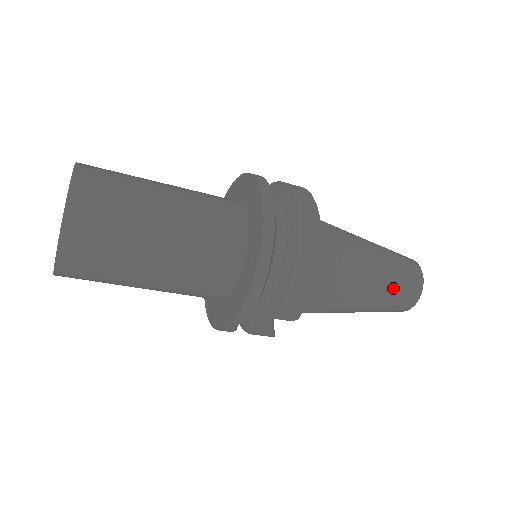
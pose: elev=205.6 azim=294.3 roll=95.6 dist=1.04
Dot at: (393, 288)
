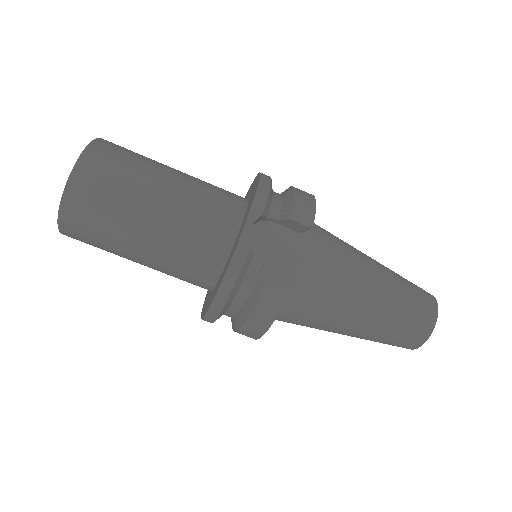
Dot at: (401, 278)
